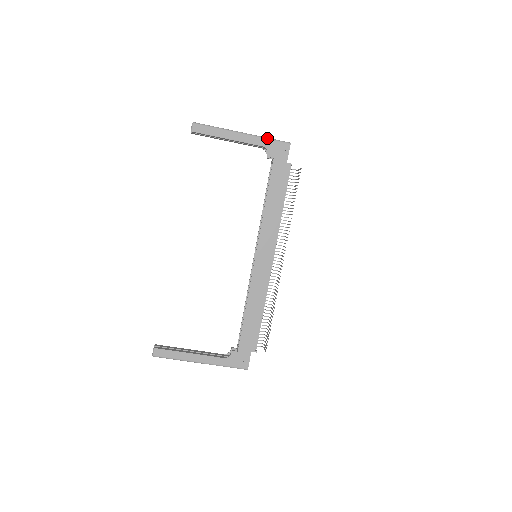
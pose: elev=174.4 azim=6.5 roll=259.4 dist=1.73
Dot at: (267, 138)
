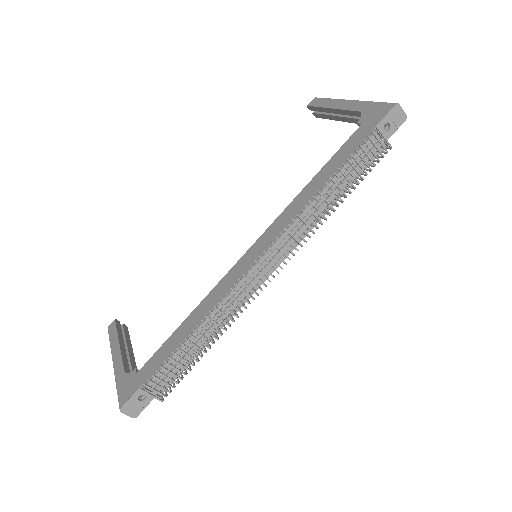
Dot at: (372, 101)
